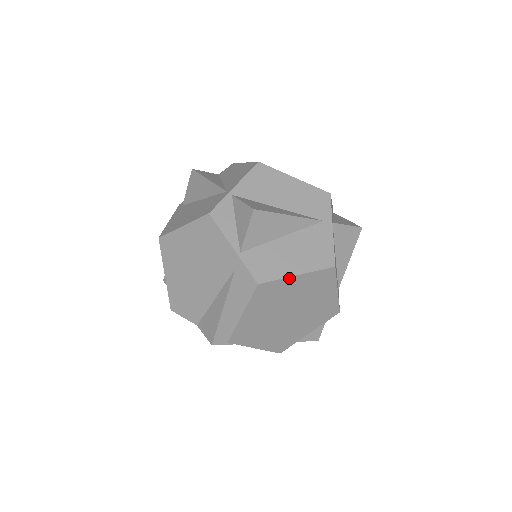
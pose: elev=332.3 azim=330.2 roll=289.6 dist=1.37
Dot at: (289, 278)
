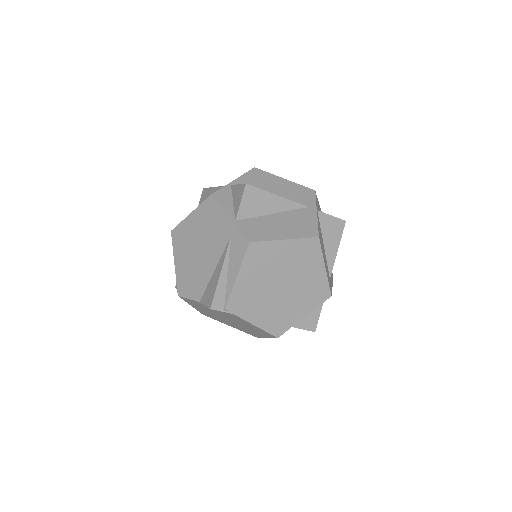
Dot at: (277, 241)
